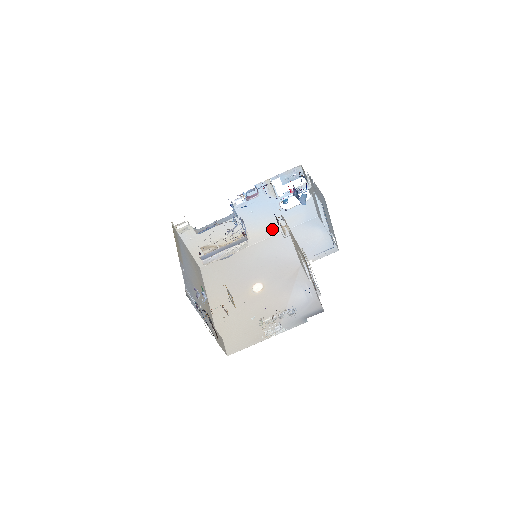
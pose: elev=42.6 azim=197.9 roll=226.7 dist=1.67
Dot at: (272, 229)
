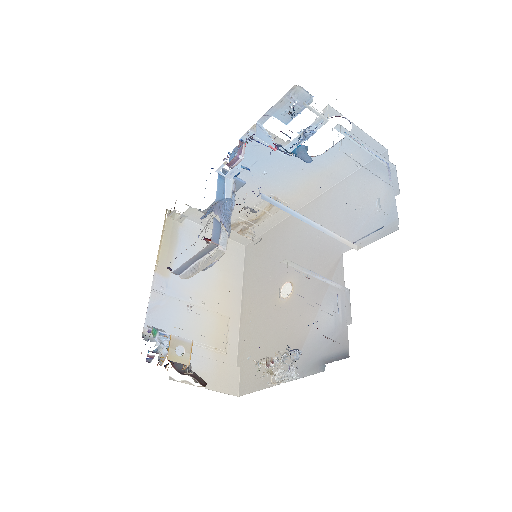
Dot at: (315, 185)
